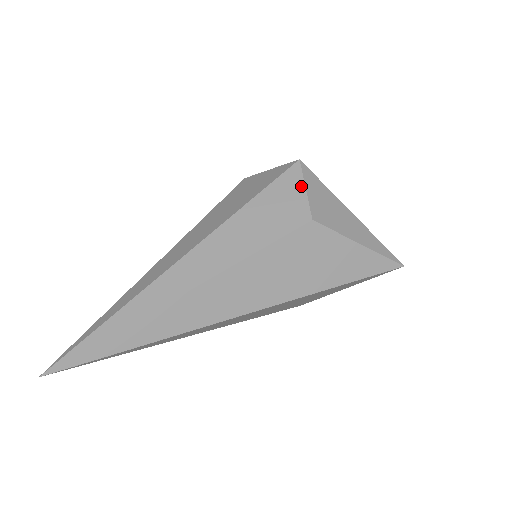
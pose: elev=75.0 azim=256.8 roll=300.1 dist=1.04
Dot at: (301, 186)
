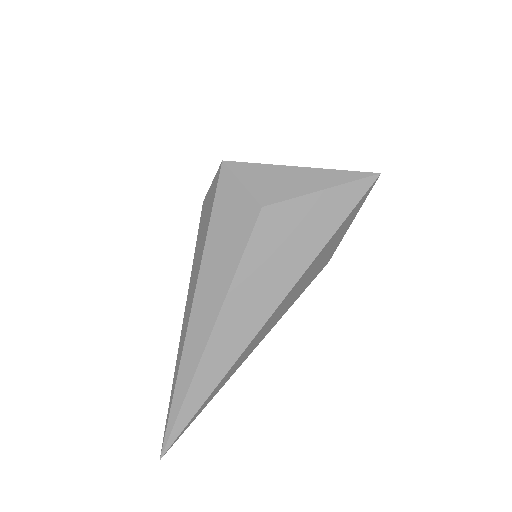
Dot at: (237, 184)
